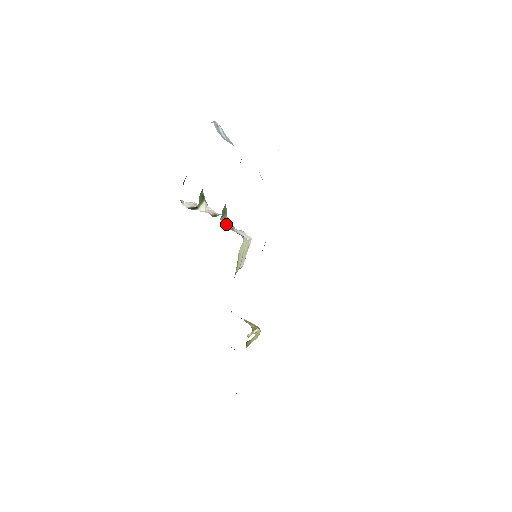
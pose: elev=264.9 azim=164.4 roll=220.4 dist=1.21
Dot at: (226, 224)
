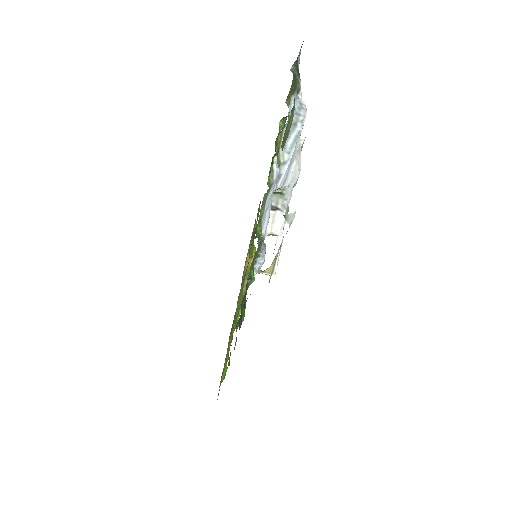
Dot at: (275, 200)
